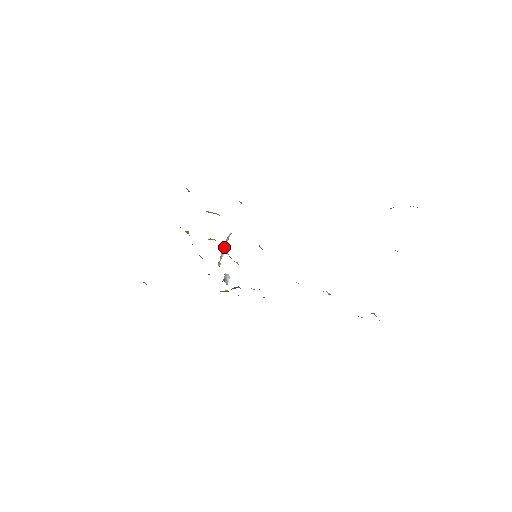
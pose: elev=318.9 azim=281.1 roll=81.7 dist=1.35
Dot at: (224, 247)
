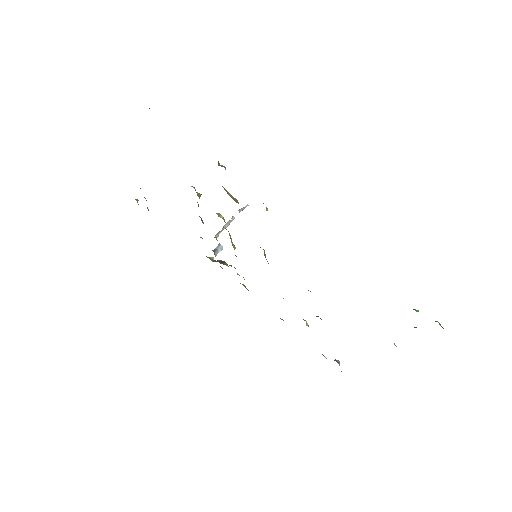
Dot at: (233, 218)
